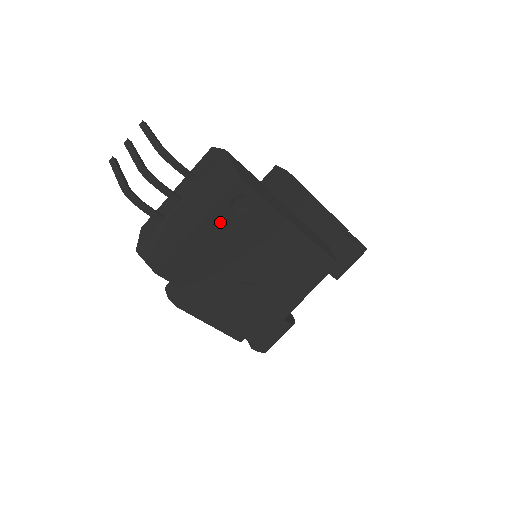
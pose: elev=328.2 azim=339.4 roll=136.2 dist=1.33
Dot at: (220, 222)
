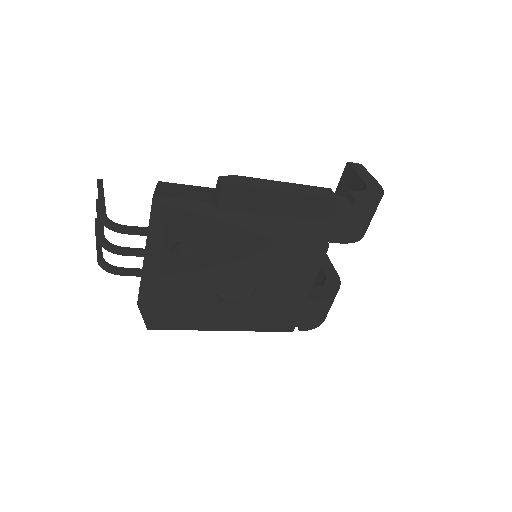
Dot at: (173, 272)
